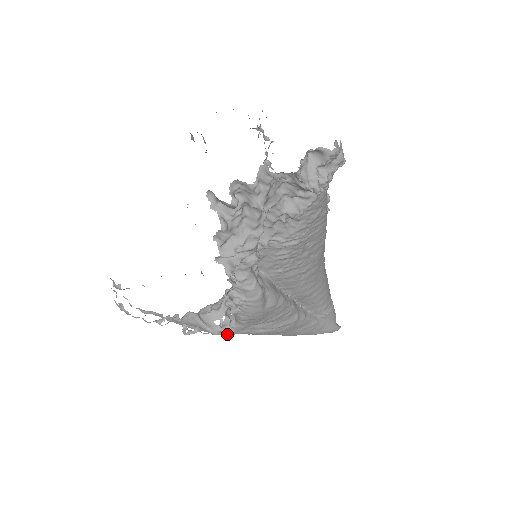
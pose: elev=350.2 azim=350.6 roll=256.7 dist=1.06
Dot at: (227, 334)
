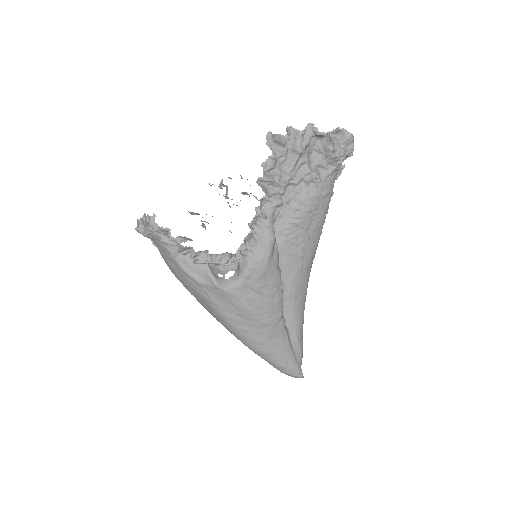
Dot at: (225, 289)
